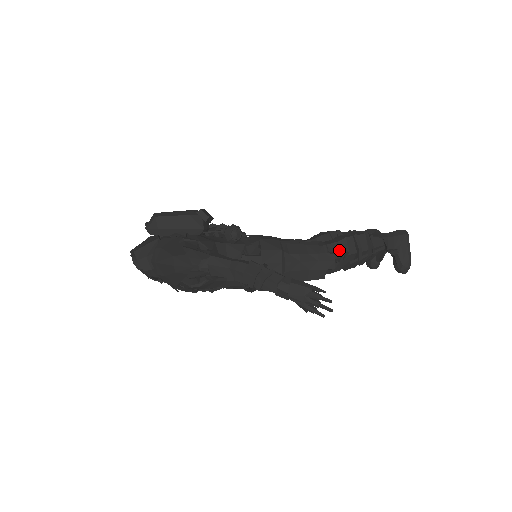
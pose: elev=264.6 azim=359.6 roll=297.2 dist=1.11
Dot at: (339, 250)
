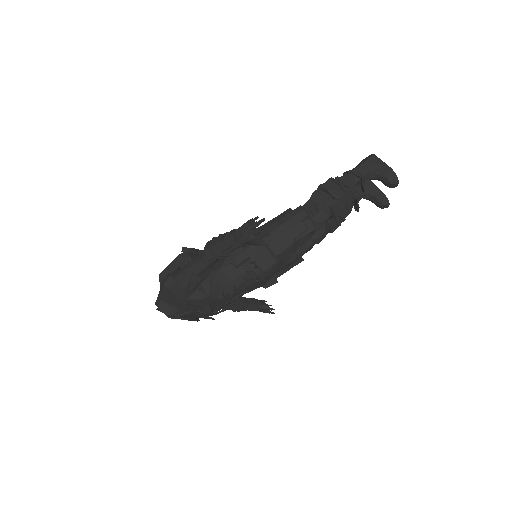
Dot at: occluded
